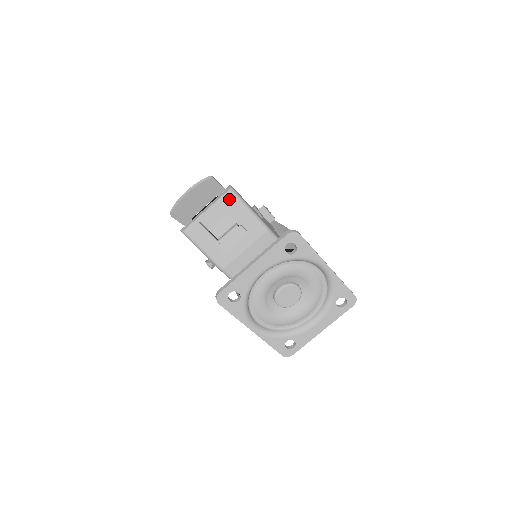
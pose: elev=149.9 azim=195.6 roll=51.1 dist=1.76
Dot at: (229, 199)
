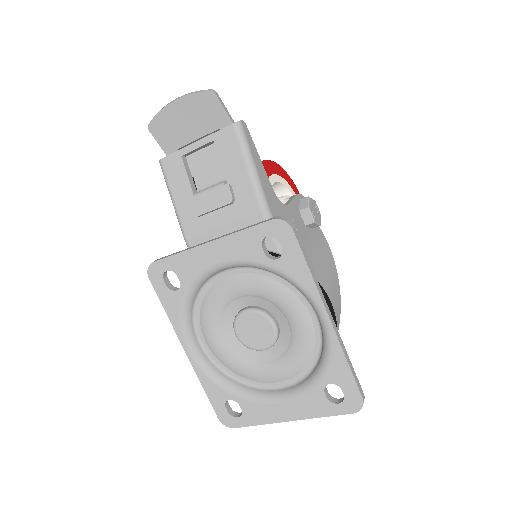
Dot at: (229, 138)
